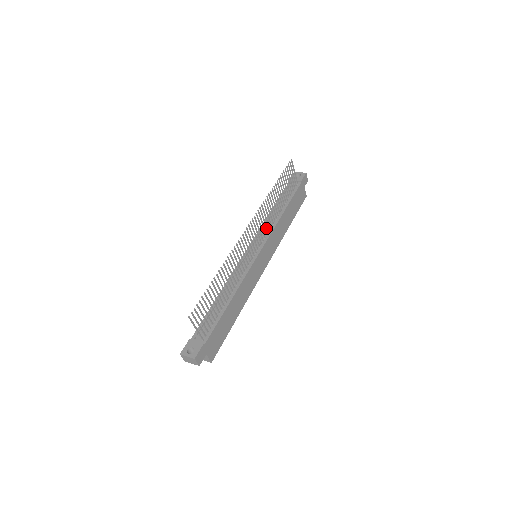
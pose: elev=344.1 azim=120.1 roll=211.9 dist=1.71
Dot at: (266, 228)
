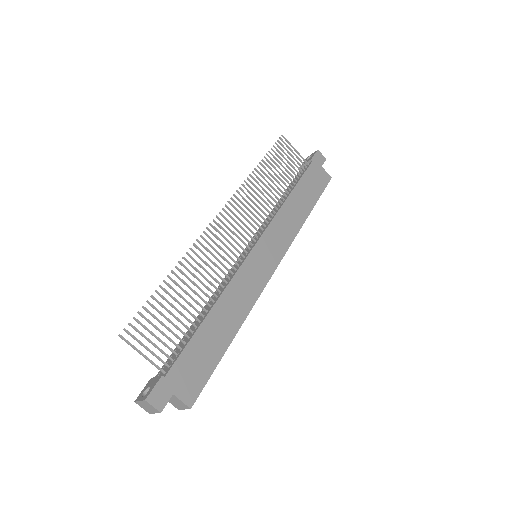
Dot at: occluded
